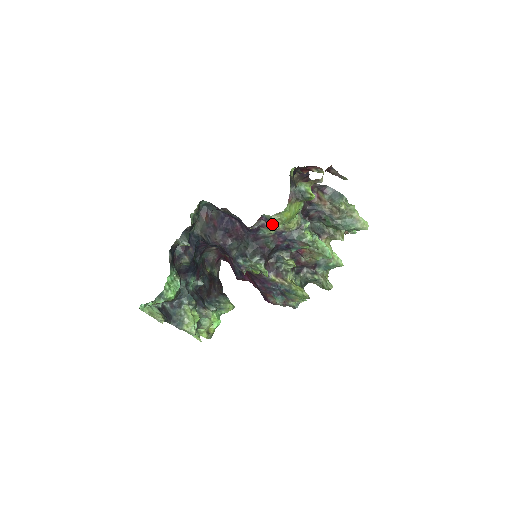
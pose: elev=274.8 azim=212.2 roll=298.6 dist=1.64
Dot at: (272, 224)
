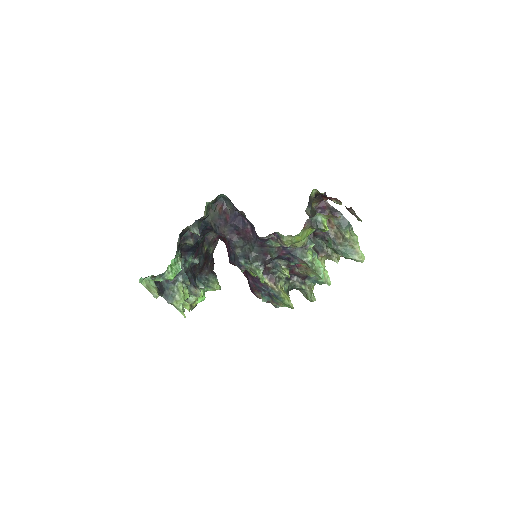
Dot at: (282, 242)
